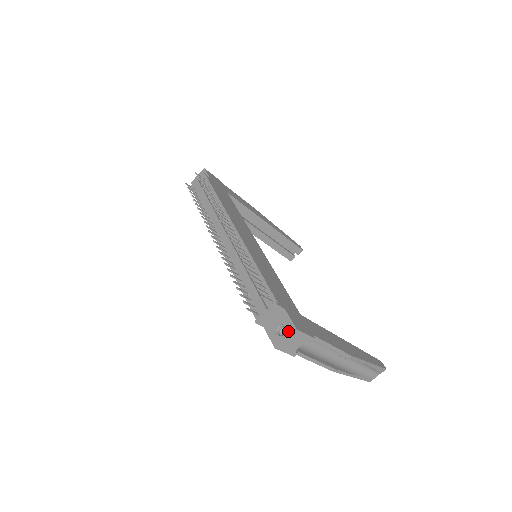
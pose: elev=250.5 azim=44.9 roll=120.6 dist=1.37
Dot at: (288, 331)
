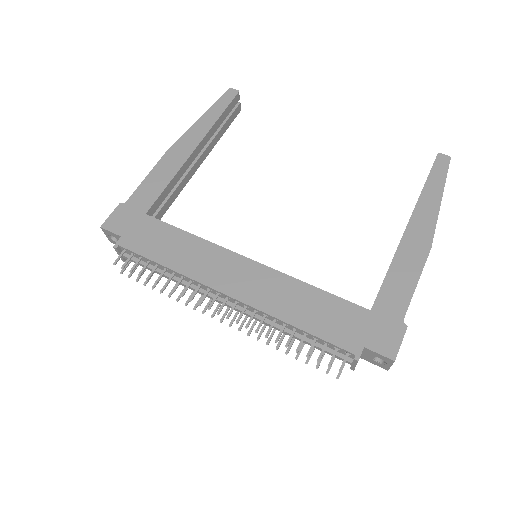
Dot at: (388, 362)
